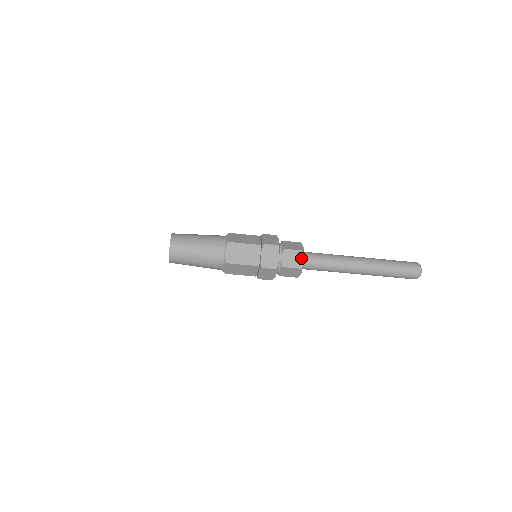
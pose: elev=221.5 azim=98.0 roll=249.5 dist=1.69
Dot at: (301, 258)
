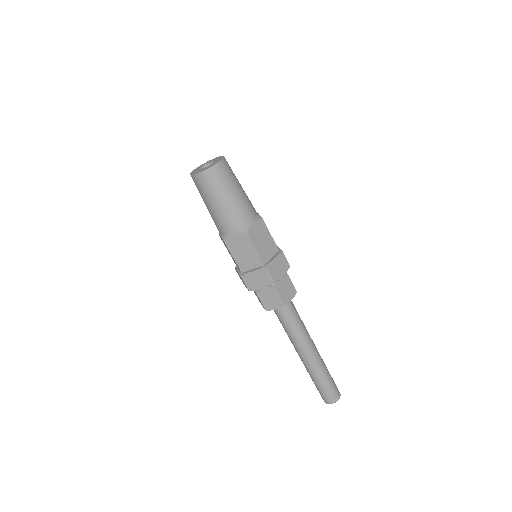
Dot at: (291, 296)
